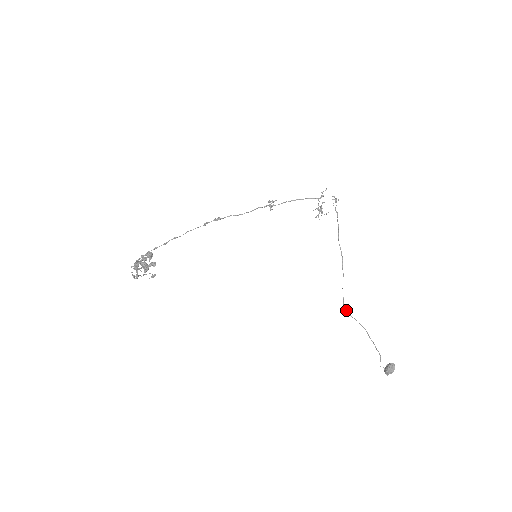
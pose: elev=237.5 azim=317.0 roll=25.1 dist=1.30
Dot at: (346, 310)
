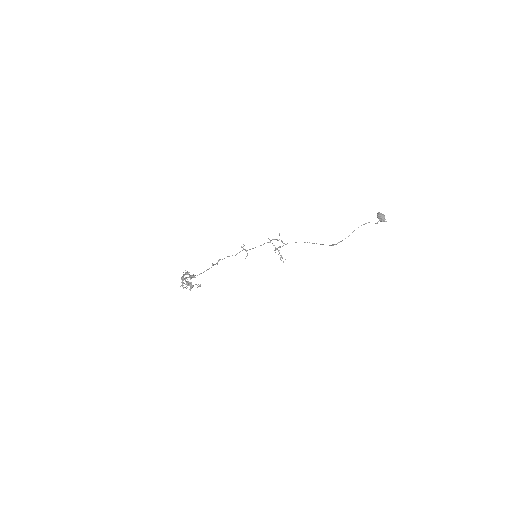
Dot at: (336, 244)
